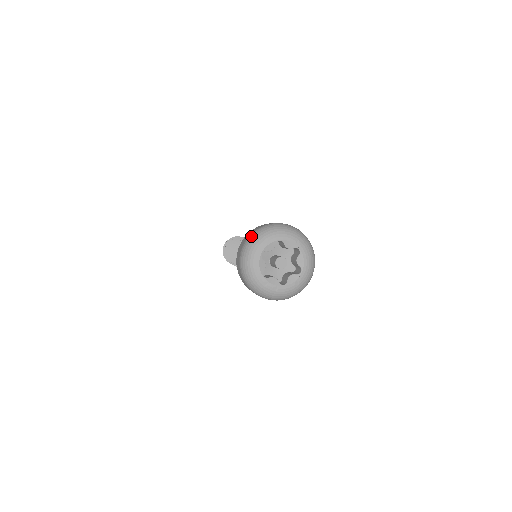
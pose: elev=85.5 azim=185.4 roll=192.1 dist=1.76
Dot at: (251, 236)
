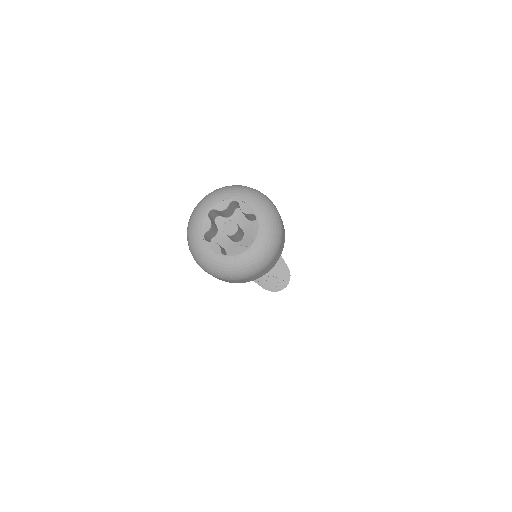
Dot at: occluded
